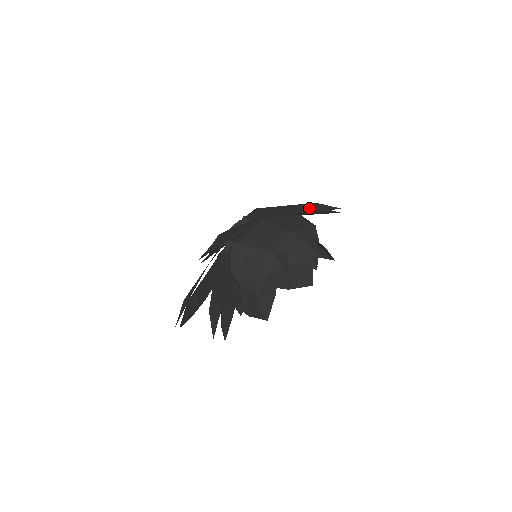
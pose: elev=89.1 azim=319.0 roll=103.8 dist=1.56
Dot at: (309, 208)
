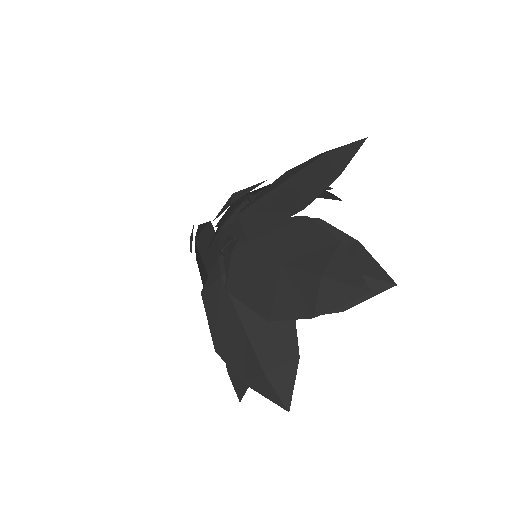
Dot at: occluded
